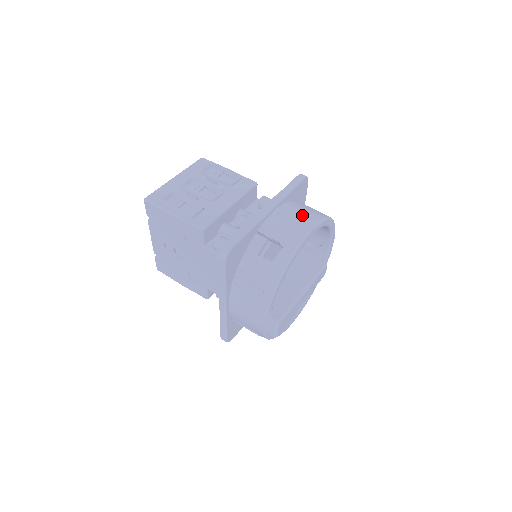
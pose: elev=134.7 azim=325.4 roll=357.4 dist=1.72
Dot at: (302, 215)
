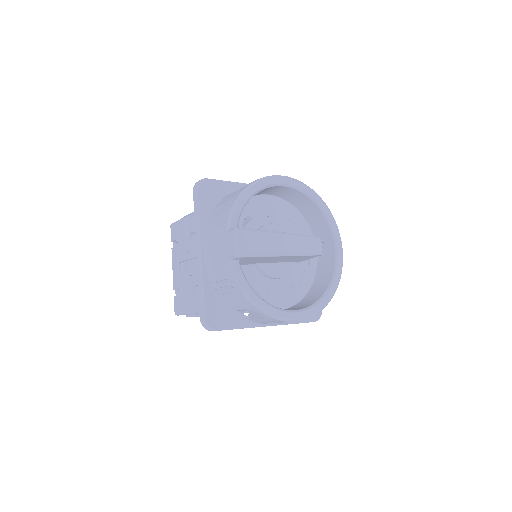
Dot at: occluded
